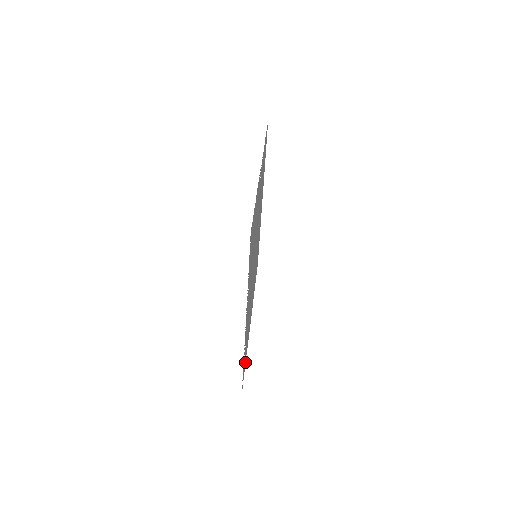
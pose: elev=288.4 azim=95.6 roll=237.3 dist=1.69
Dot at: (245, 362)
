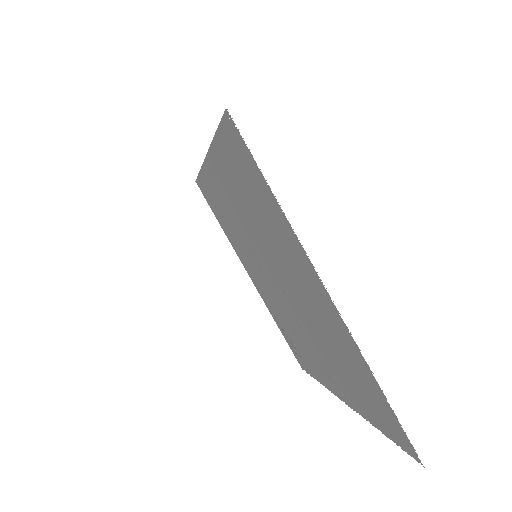
Dot at: (285, 337)
